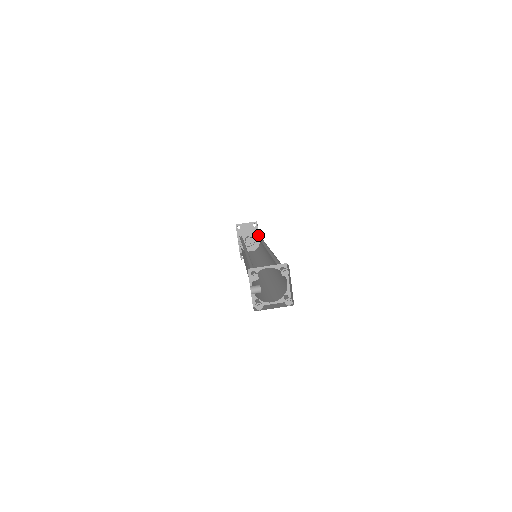
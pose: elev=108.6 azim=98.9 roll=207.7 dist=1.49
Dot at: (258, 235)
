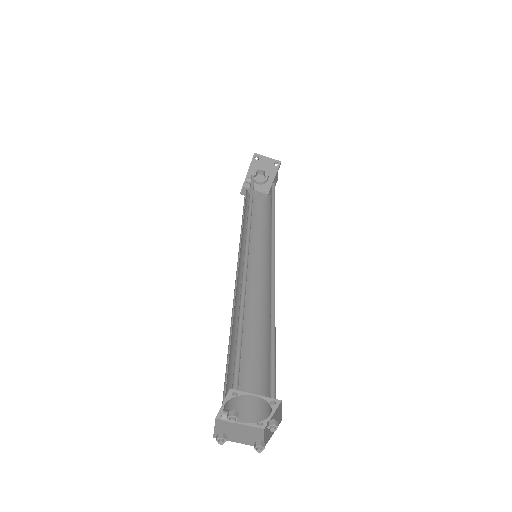
Dot at: (273, 190)
